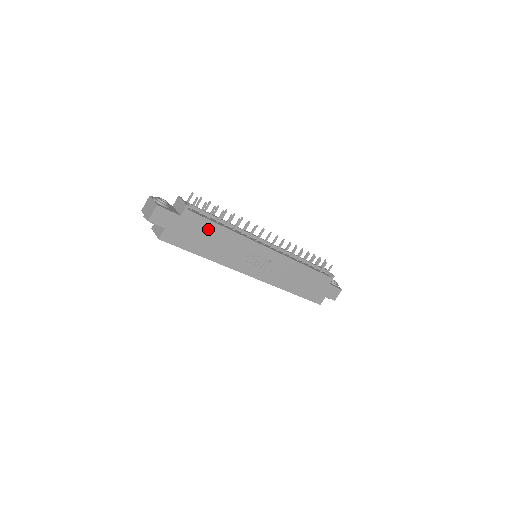
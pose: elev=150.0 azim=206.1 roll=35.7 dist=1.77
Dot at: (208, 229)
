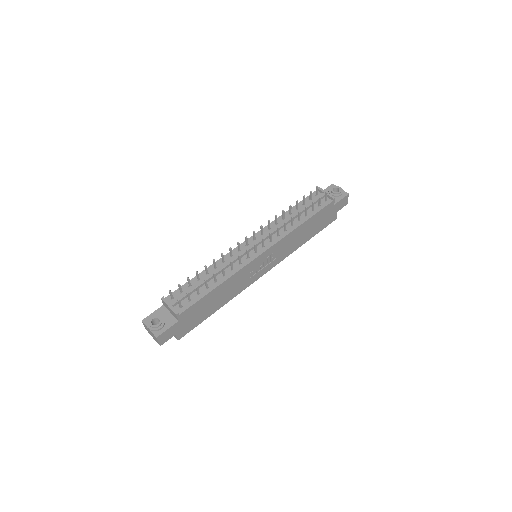
Dot at: (205, 301)
